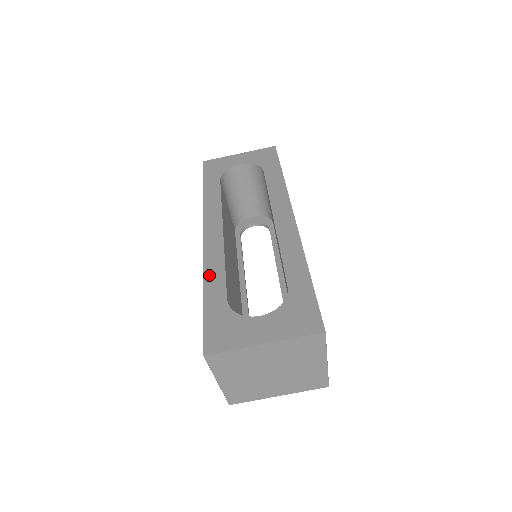
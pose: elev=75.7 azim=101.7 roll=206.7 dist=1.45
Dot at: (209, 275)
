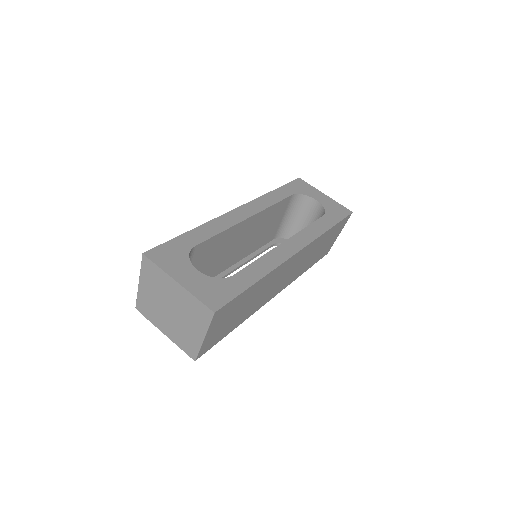
Dot at: (206, 227)
